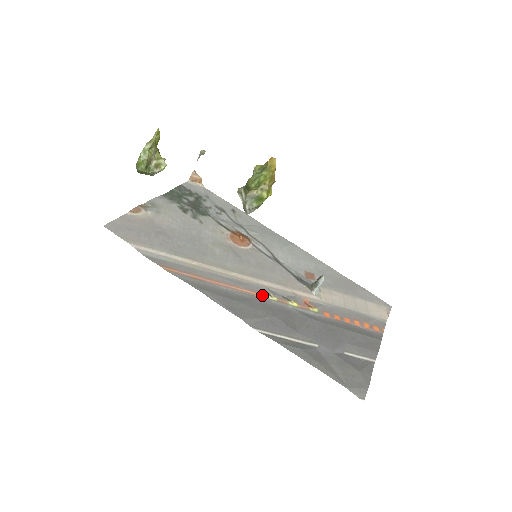
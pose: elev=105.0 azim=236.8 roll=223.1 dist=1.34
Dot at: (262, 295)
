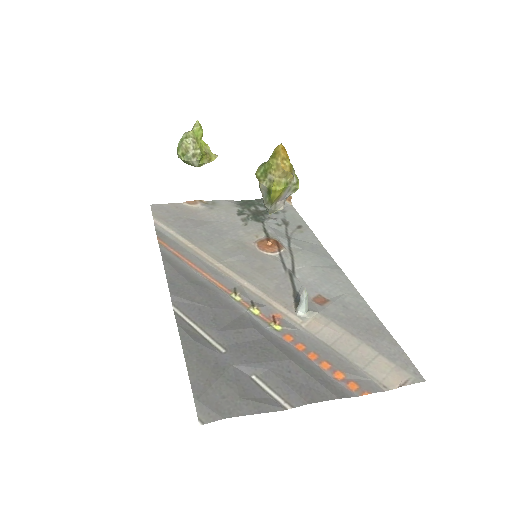
Dot at: (227, 290)
